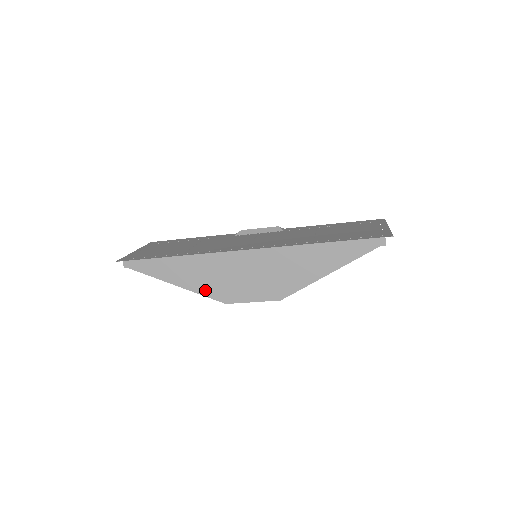
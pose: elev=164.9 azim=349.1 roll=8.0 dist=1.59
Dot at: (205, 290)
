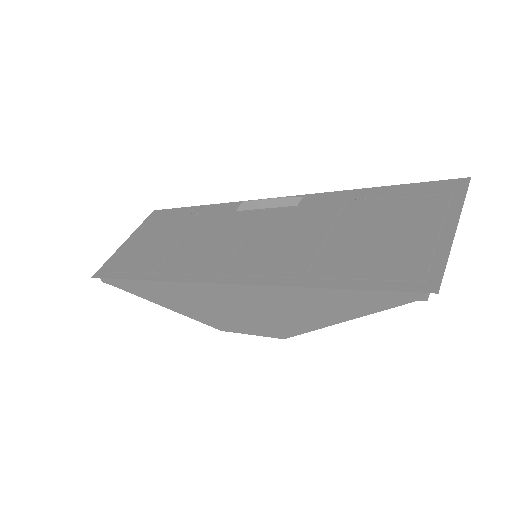
Dot at: (192, 314)
